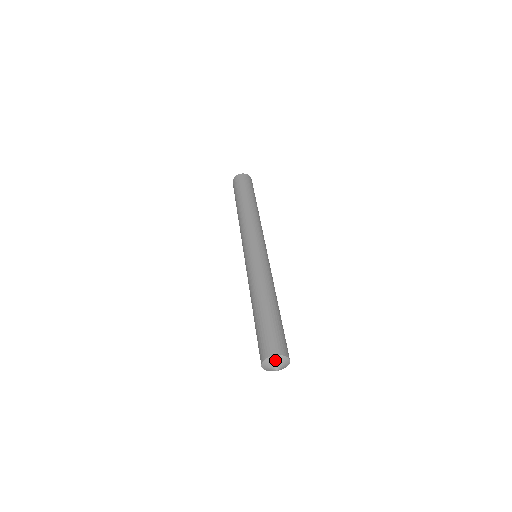
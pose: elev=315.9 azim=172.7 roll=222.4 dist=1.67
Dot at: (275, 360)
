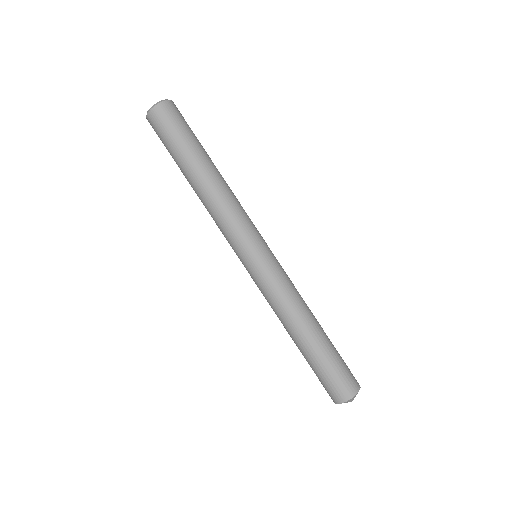
Dot at: occluded
